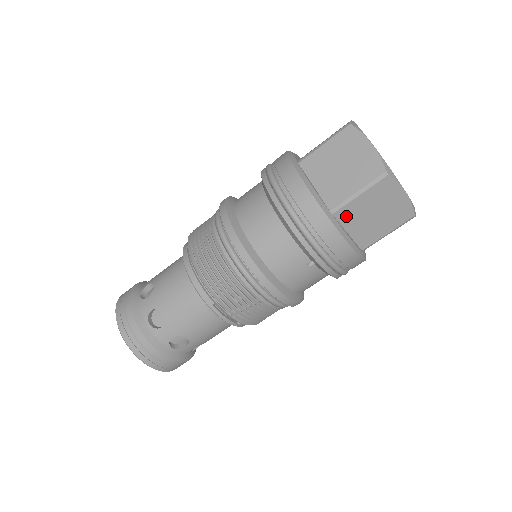
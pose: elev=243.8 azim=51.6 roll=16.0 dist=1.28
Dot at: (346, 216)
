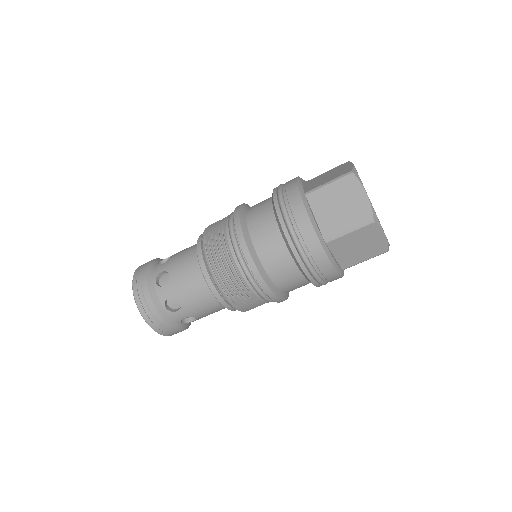
Dot at: occluded
